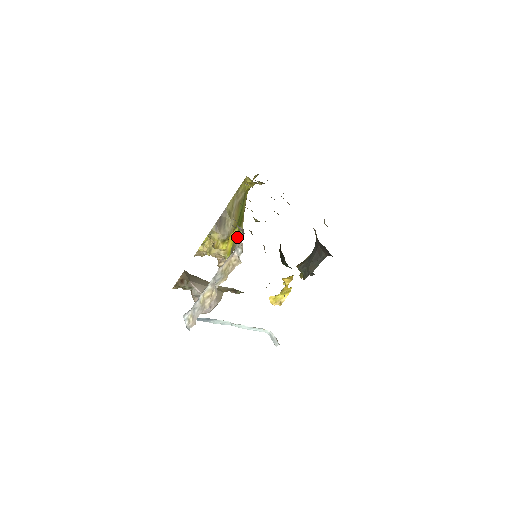
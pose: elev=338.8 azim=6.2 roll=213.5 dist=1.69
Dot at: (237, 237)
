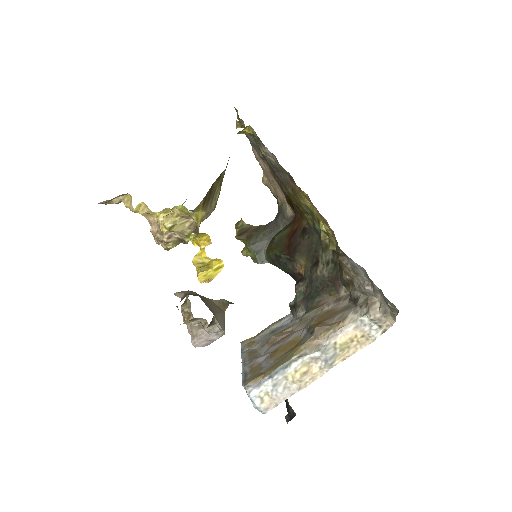
Dot at: (388, 317)
